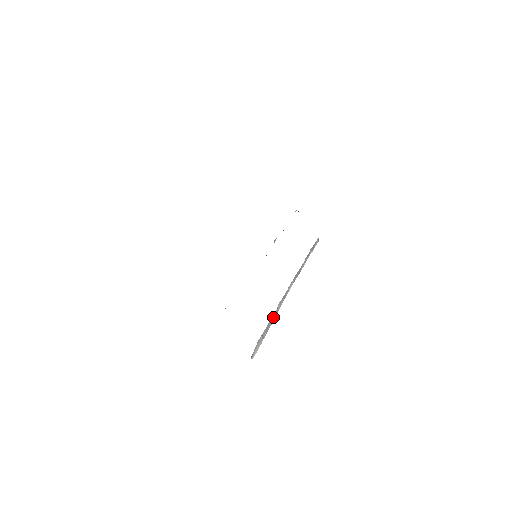
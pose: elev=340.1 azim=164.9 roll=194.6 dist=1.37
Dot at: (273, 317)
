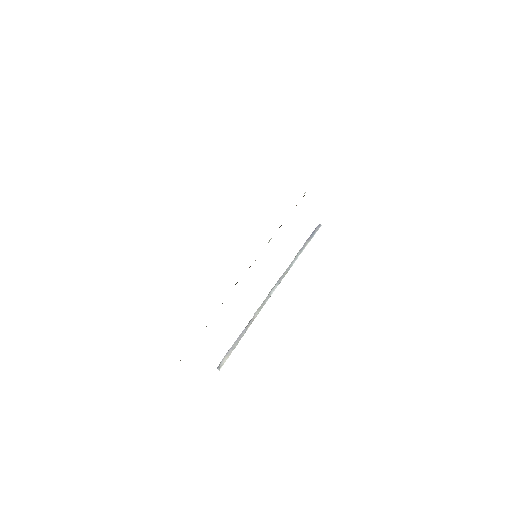
Dot at: (248, 326)
